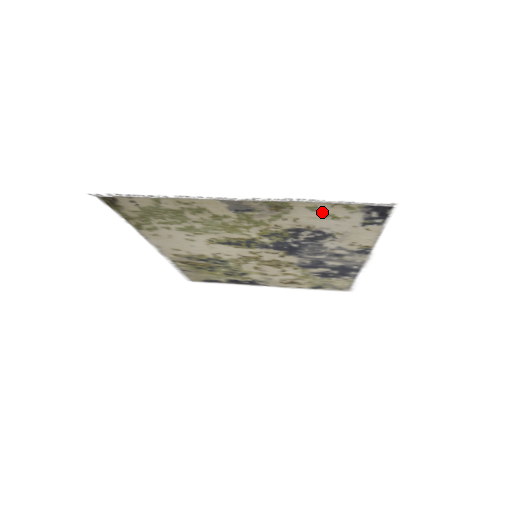
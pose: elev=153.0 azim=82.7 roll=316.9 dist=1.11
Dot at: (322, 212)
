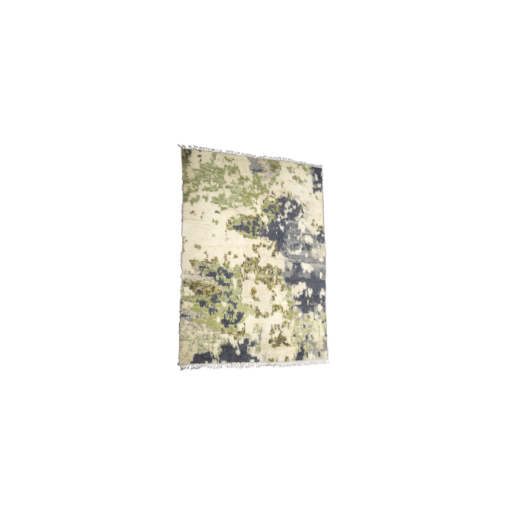
Dot at: (294, 174)
